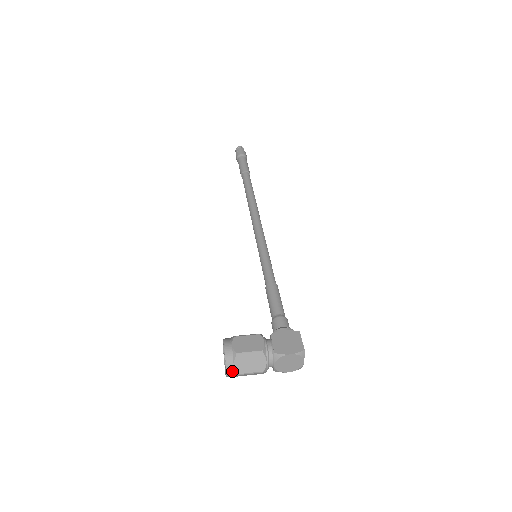
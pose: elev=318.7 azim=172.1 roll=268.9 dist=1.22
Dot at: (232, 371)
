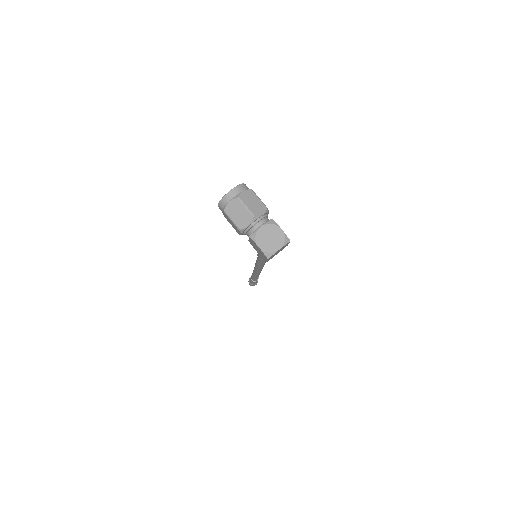
Dot at: (237, 193)
